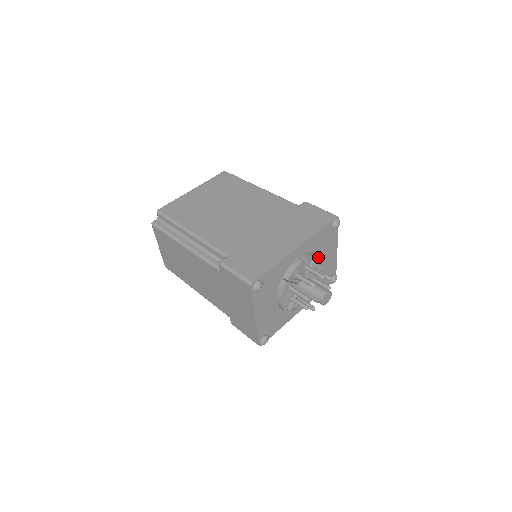
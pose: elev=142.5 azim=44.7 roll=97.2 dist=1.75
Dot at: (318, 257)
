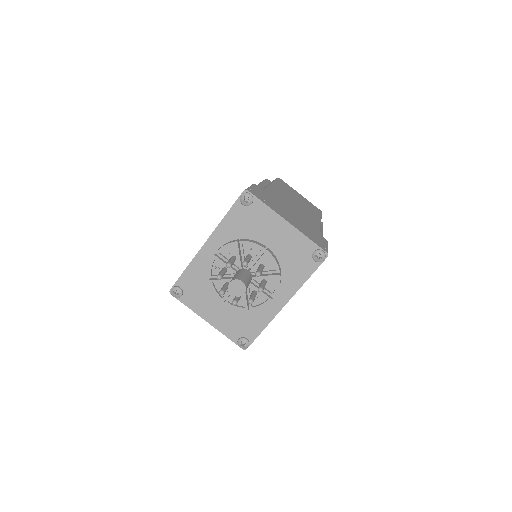
Dot at: (240, 243)
